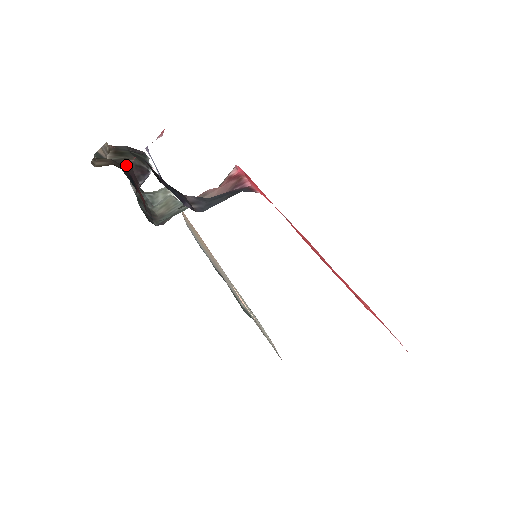
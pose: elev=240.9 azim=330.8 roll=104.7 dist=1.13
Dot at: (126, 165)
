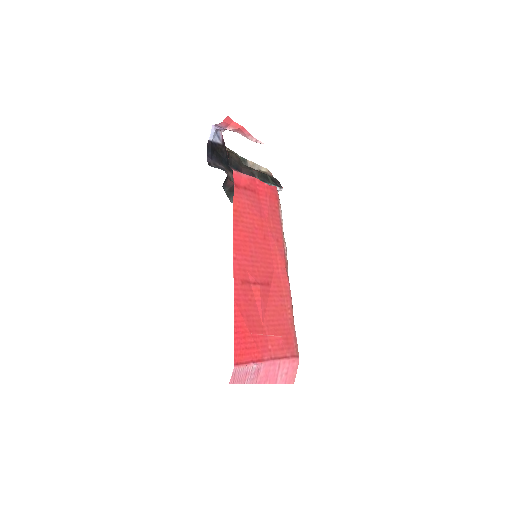
Dot at: (246, 167)
